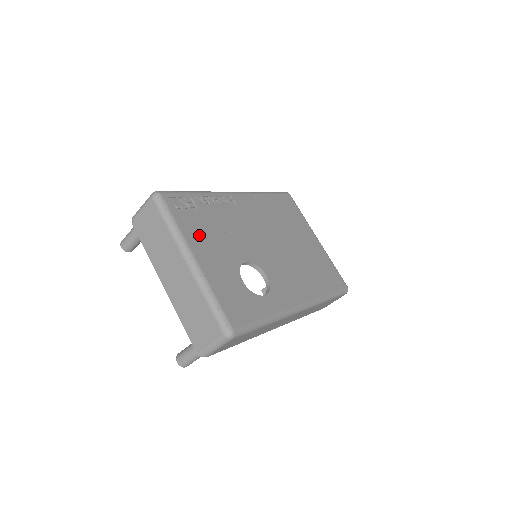
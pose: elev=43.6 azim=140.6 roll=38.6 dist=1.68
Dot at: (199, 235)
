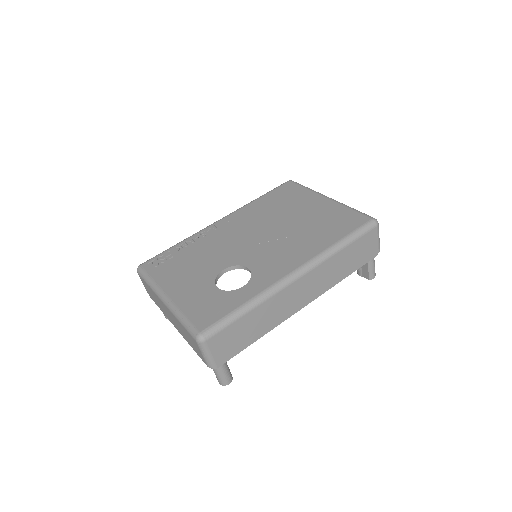
Dot at: (173, 275)
